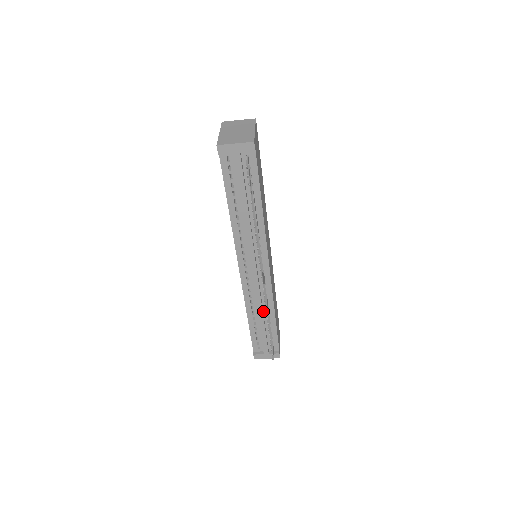
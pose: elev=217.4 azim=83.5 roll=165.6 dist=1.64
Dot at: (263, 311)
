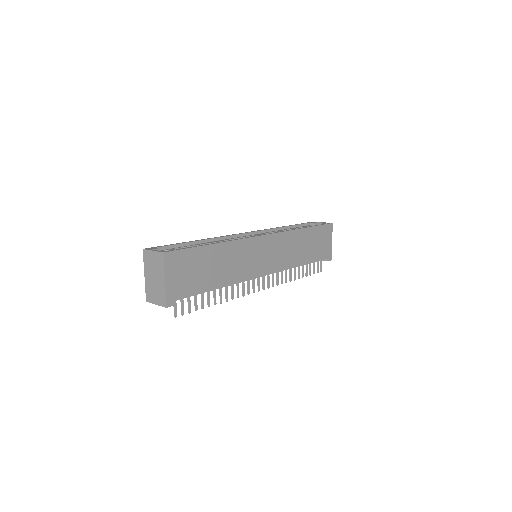
Dot at: occluded
